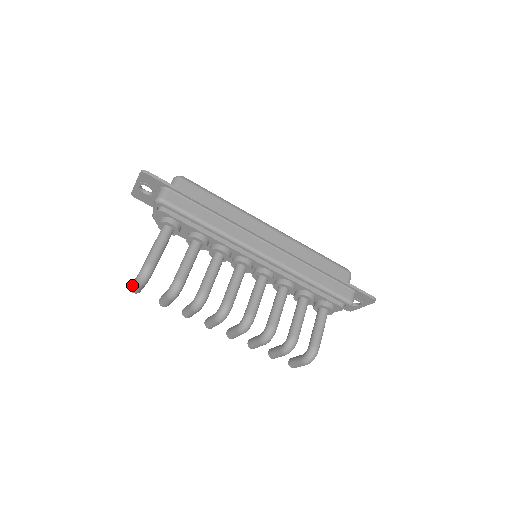
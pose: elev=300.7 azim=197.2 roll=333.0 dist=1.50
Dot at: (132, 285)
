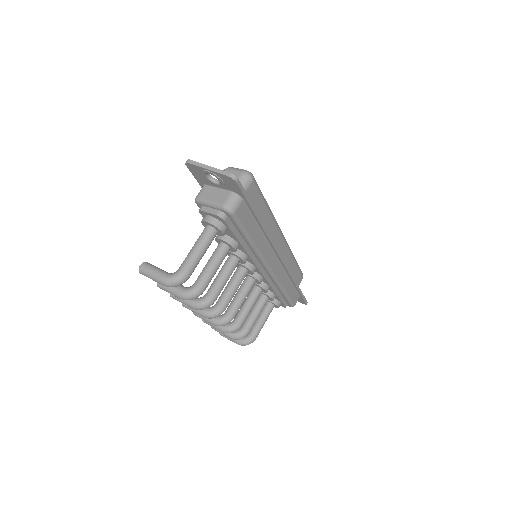
Dot at: (149, 274)
